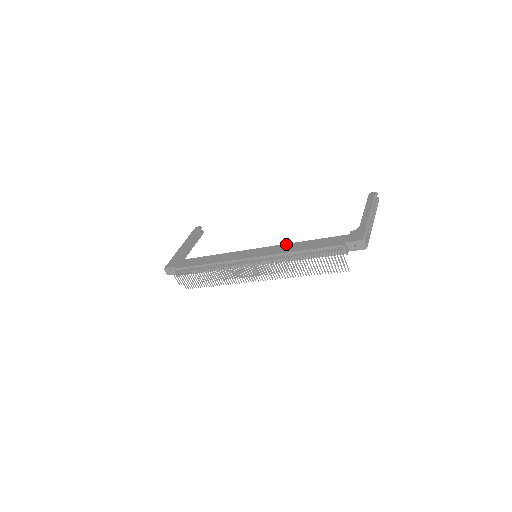
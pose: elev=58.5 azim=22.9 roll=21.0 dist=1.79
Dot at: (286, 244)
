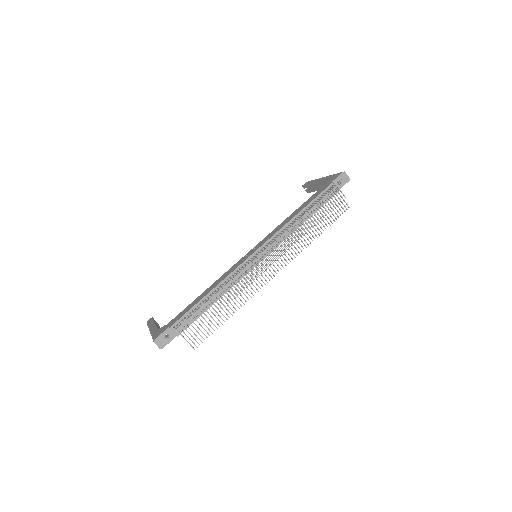
Dot at: (279, 225)
